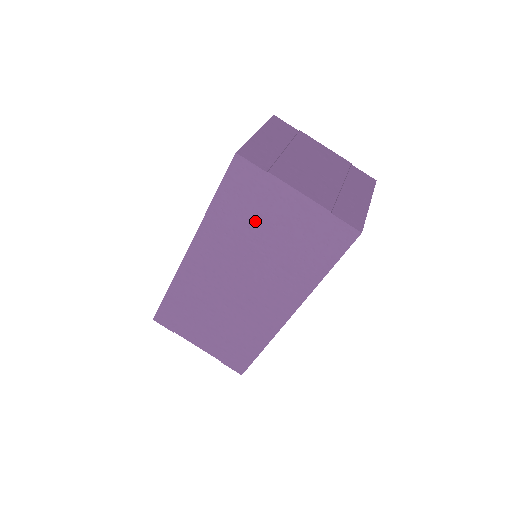
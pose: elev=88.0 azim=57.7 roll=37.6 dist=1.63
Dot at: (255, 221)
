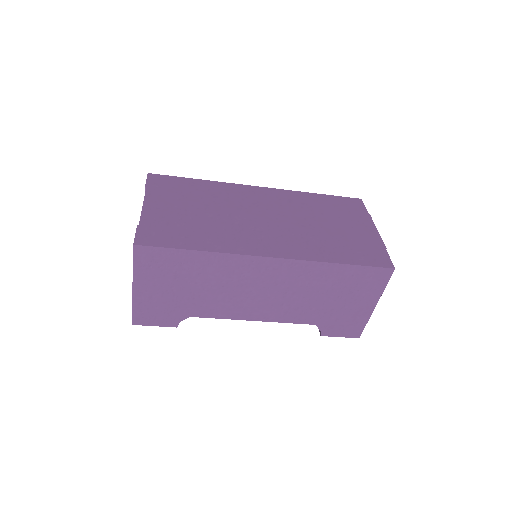
Dot at: (331, 215)
